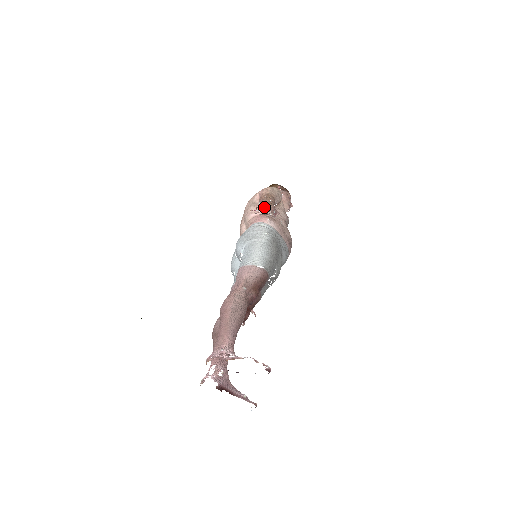
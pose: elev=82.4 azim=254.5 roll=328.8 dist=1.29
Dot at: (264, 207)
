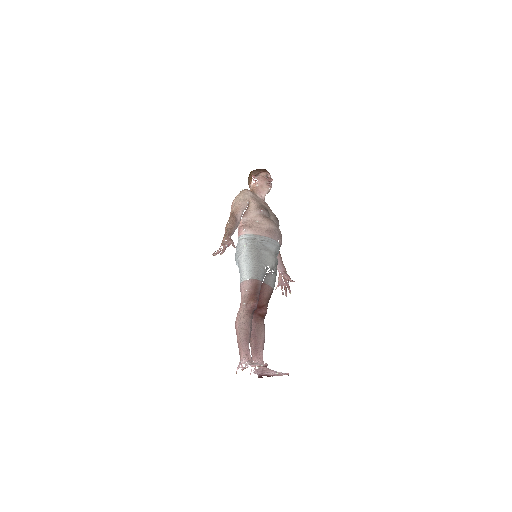
Dot at: occluded
